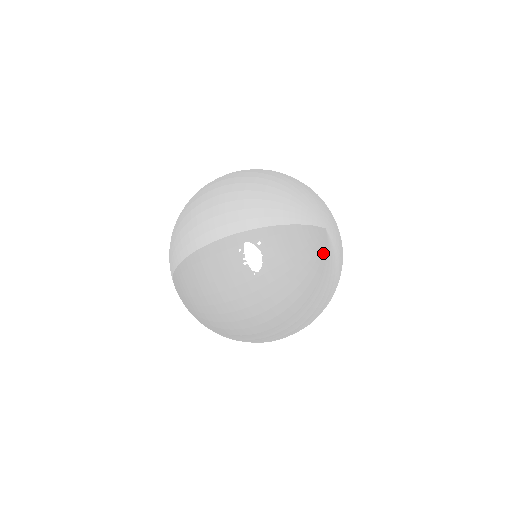
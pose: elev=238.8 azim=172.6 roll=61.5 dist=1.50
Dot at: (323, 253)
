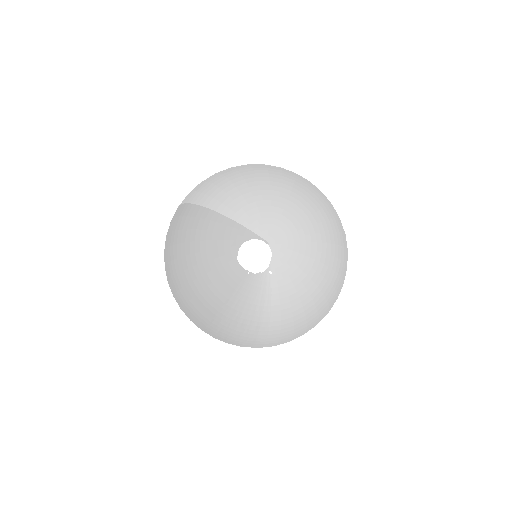
Dot at: occluded
